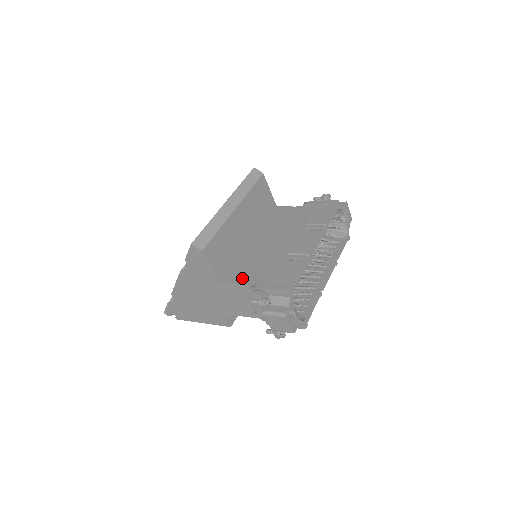
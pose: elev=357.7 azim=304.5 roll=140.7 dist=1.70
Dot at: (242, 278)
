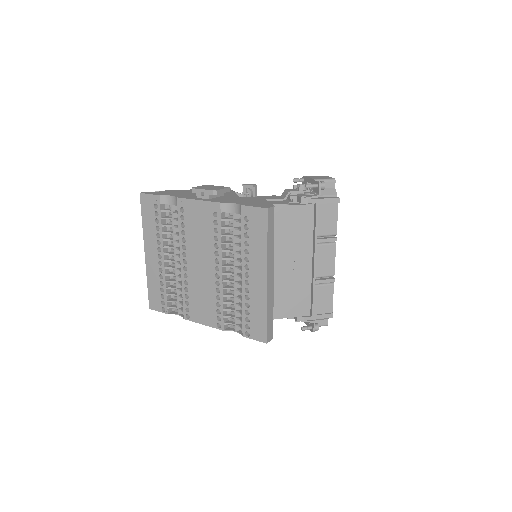
Dot at: (284, 312)
